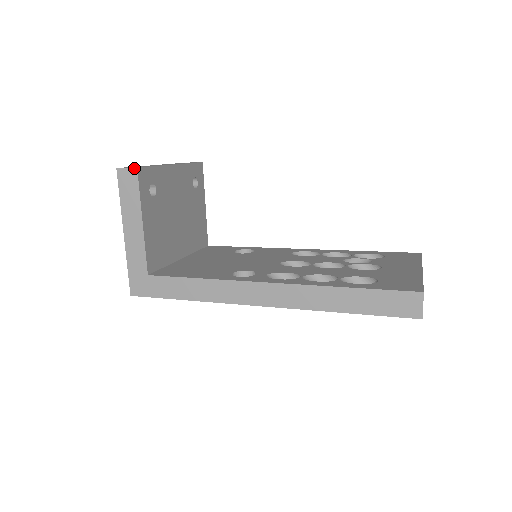
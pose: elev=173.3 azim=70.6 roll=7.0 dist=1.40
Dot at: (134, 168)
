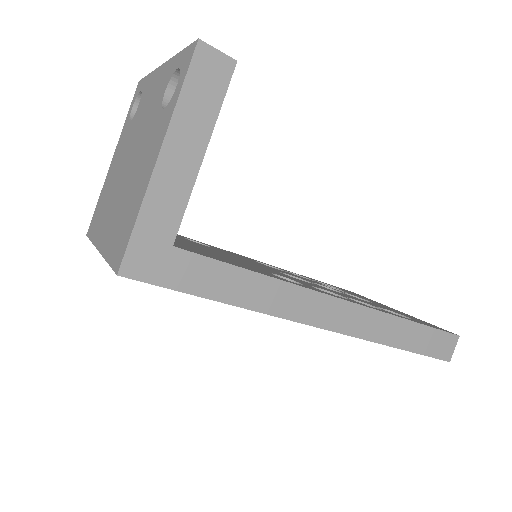
Dot at: (232, 58)
